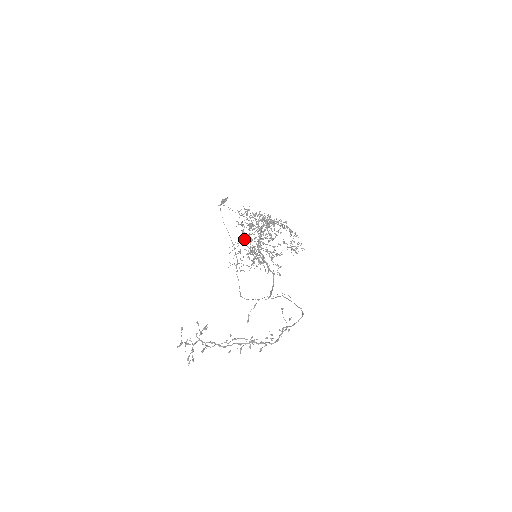
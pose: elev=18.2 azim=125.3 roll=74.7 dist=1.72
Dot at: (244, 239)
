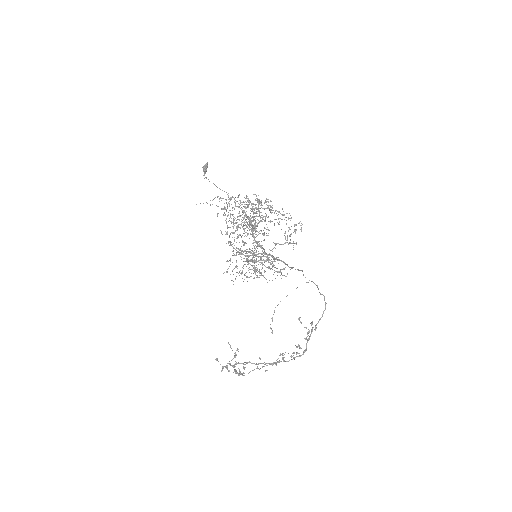
Dot at: (235, 249)
